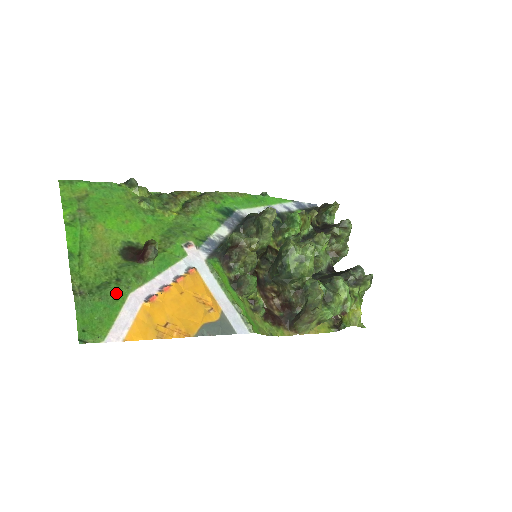
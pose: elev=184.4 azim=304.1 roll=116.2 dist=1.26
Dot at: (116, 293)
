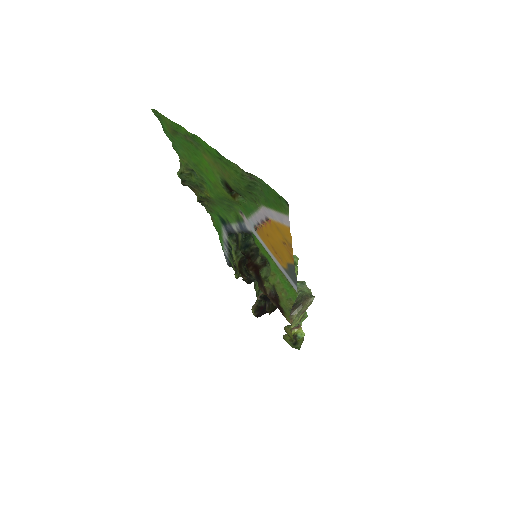
Dot at: (260, 197)
